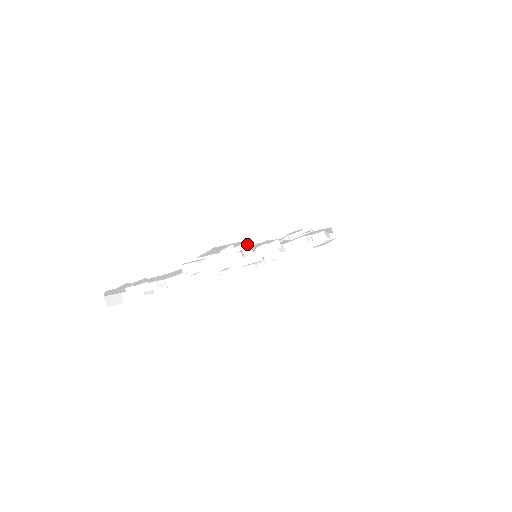
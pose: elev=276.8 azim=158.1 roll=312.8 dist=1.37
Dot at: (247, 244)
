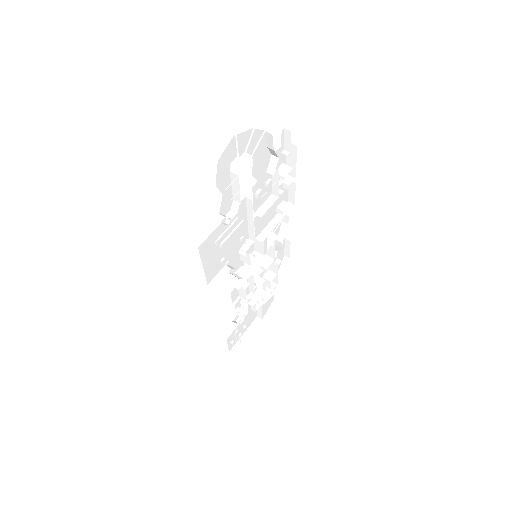
Dot at: (286, 176)
